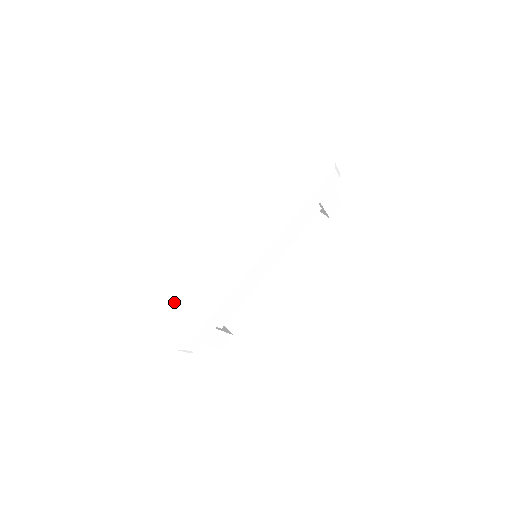
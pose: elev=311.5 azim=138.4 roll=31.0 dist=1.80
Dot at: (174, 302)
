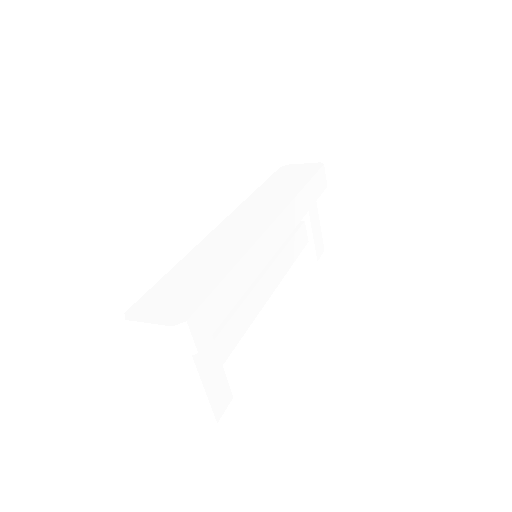
Dot at: occluded
